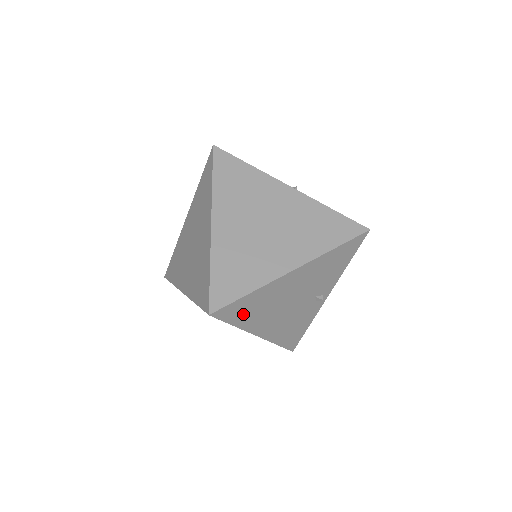
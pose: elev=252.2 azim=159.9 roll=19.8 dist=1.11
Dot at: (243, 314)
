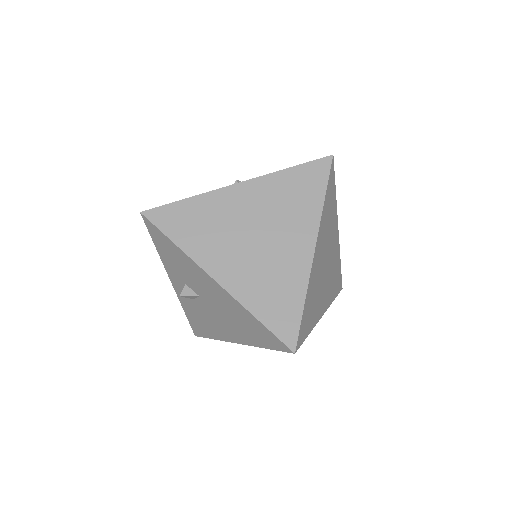
Dot at: occluded
